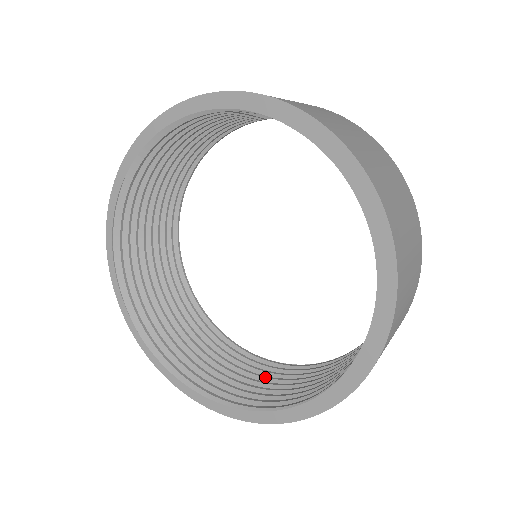
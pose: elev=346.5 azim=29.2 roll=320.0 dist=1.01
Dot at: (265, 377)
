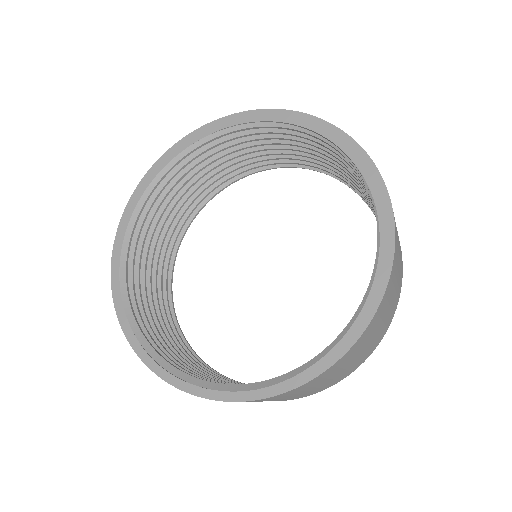
Dot at: occluded
